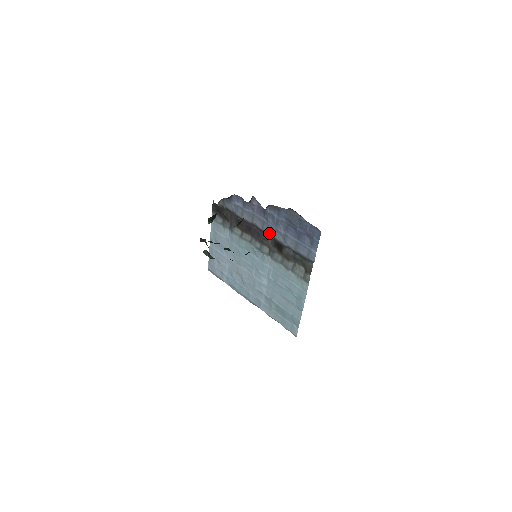
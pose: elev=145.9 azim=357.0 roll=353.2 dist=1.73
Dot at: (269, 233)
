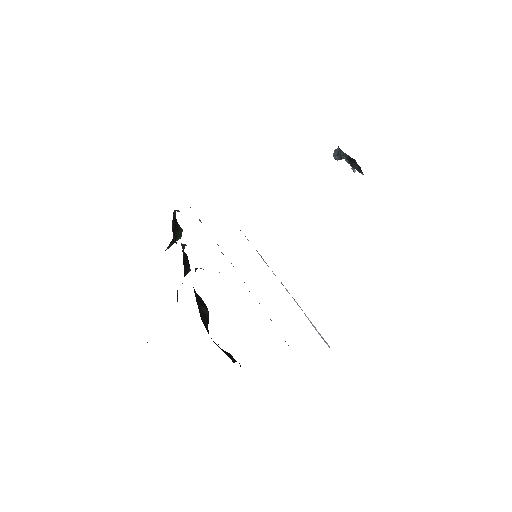
Dot at: occluded
